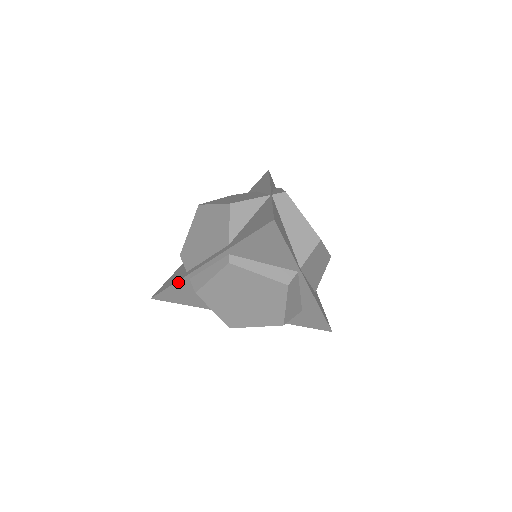
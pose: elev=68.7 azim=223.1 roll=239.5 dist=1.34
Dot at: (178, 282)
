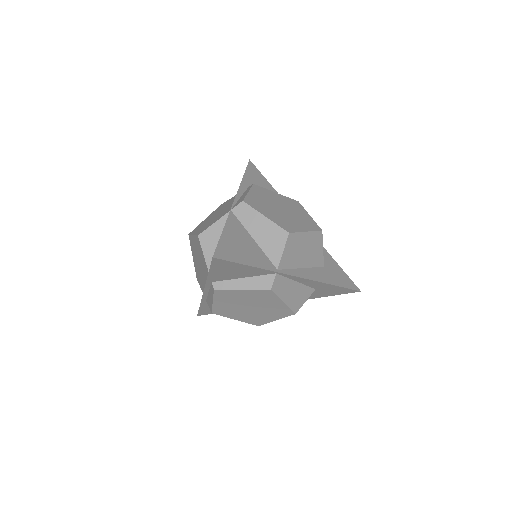
Dot at: (201, 304)
